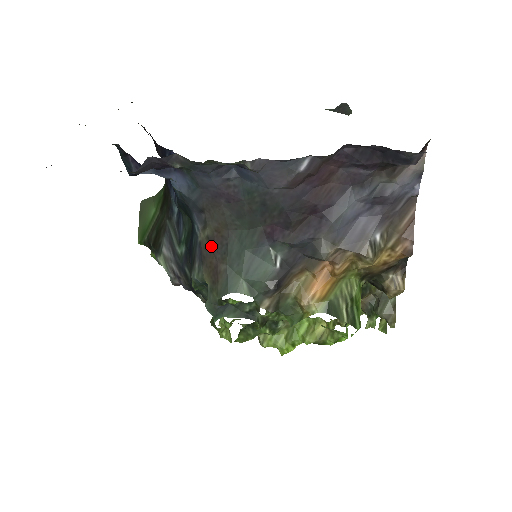
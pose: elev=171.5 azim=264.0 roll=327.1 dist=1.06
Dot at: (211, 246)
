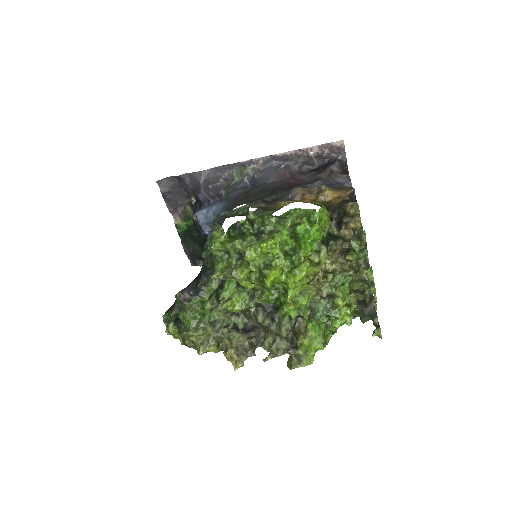
Dot at: occluded
